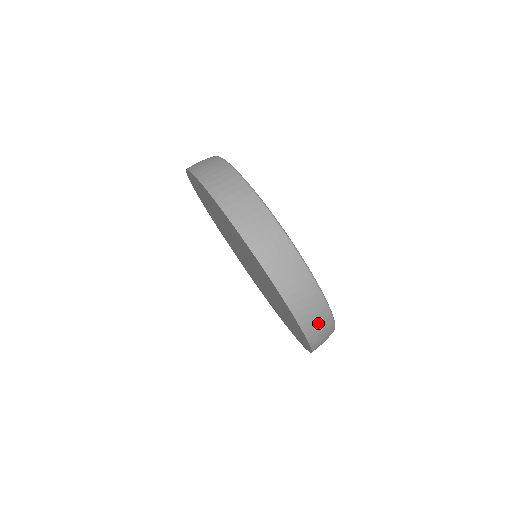
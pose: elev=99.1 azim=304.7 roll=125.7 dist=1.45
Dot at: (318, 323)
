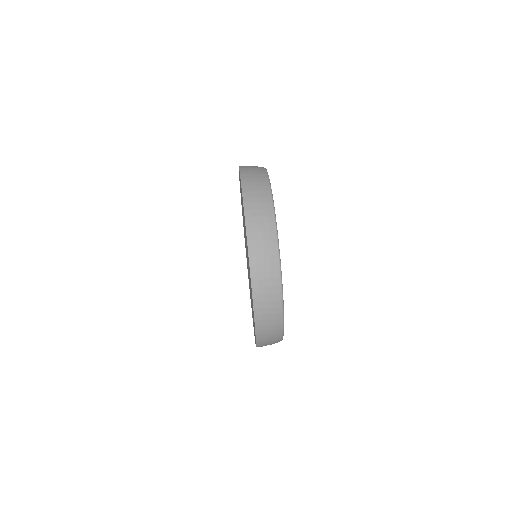
Dot at: (269, 343)
